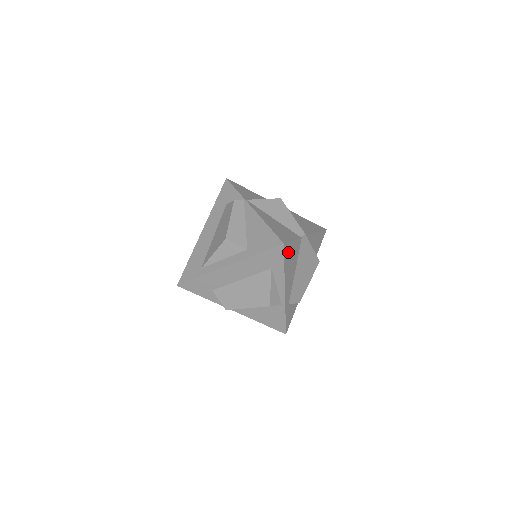
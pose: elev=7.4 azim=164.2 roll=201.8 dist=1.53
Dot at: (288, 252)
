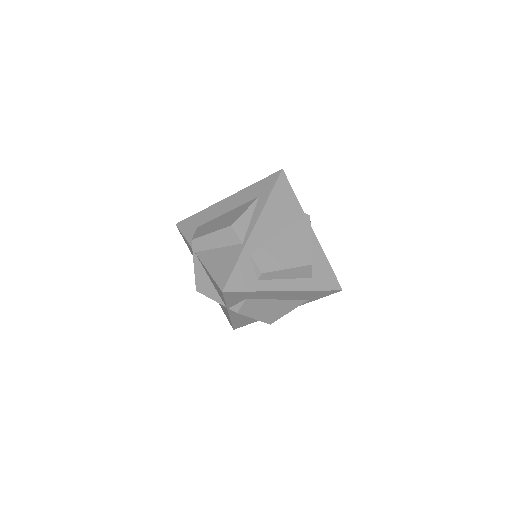
Dot at: (282, 190)
